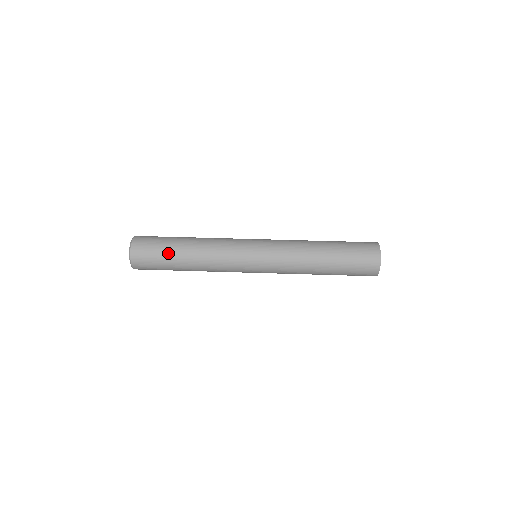
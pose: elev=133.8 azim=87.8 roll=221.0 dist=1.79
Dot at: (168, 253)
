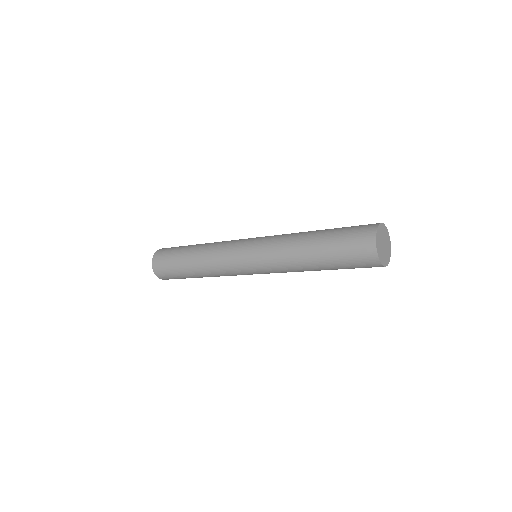
Dot at: occluded
